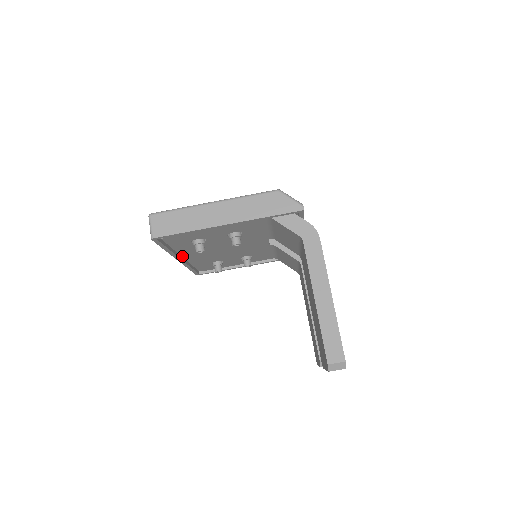
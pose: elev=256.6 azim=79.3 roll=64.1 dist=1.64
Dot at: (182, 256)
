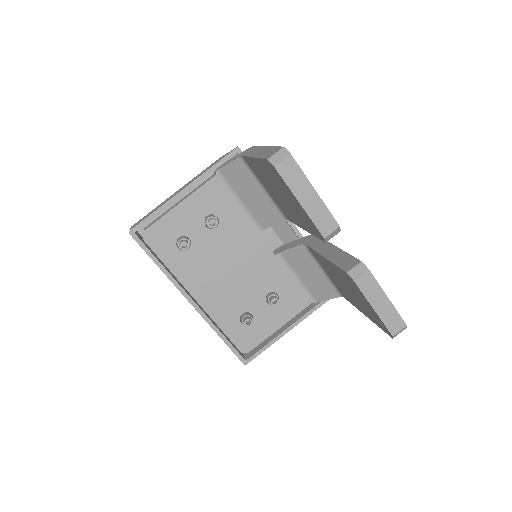
Dot at: (191, 294)
